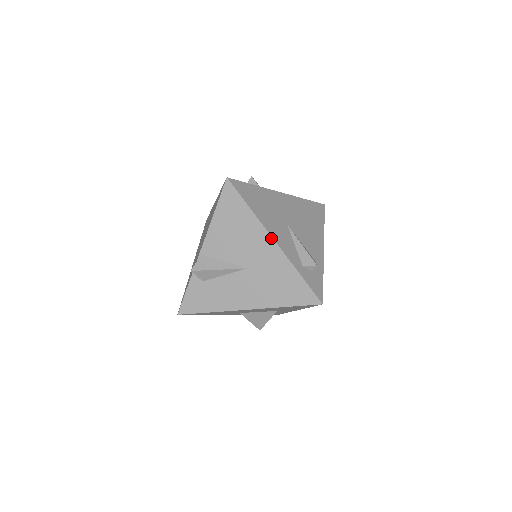
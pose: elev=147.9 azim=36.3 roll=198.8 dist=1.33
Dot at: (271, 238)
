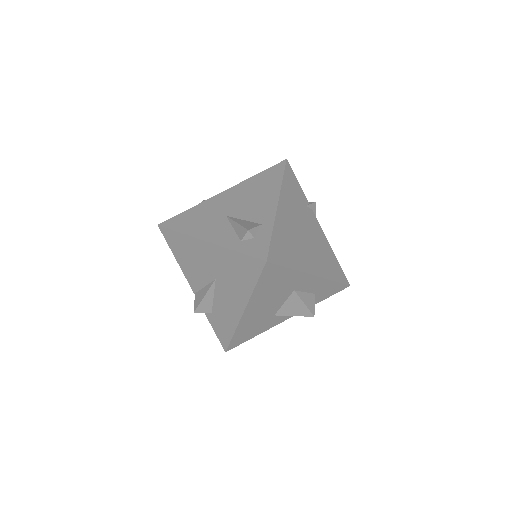
Dot at: (203, 241)
